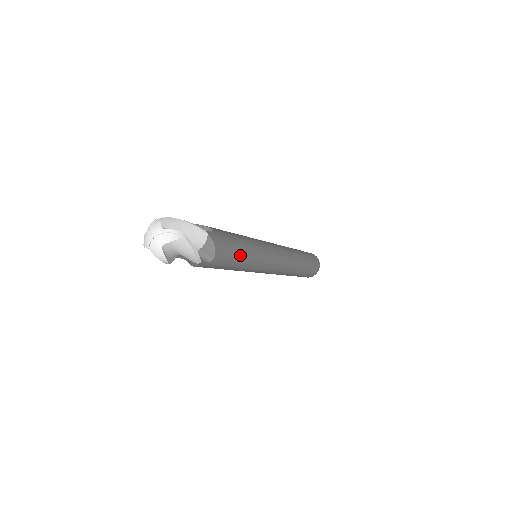
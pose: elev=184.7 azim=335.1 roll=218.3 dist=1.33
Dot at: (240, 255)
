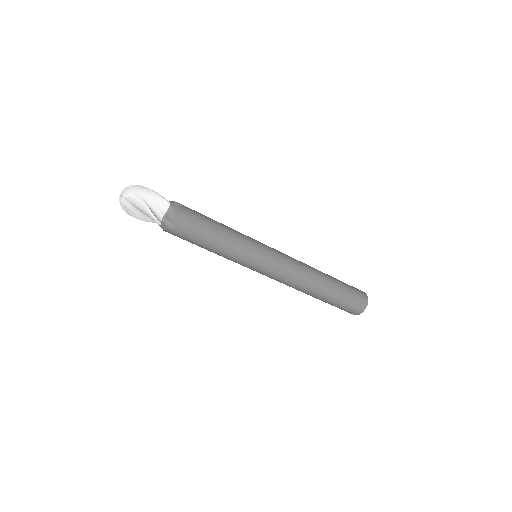
Dot at: (211, 236)
